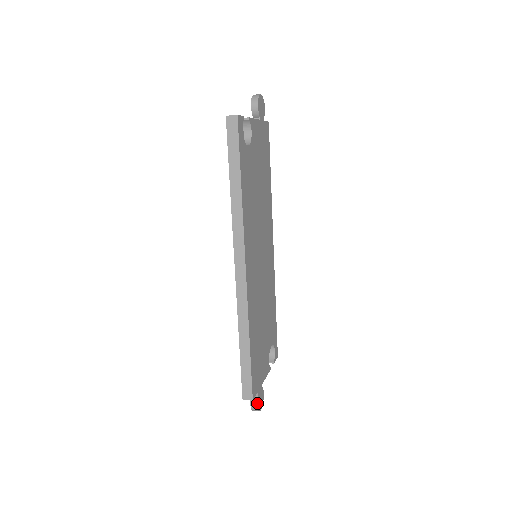
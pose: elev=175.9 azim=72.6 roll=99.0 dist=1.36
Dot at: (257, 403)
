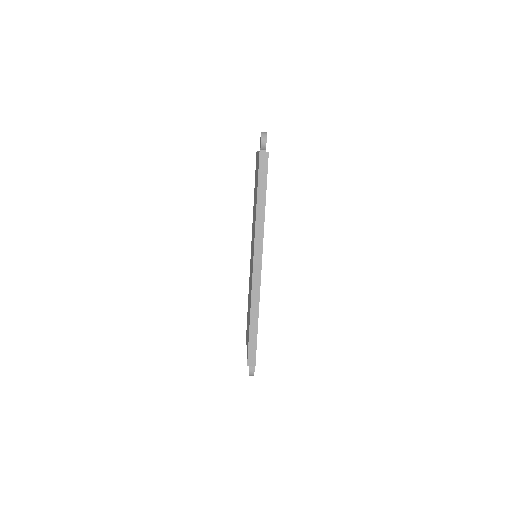
Dot at: (254, 369)
